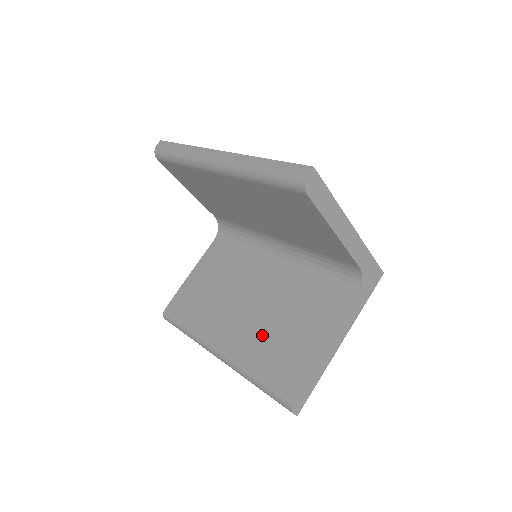
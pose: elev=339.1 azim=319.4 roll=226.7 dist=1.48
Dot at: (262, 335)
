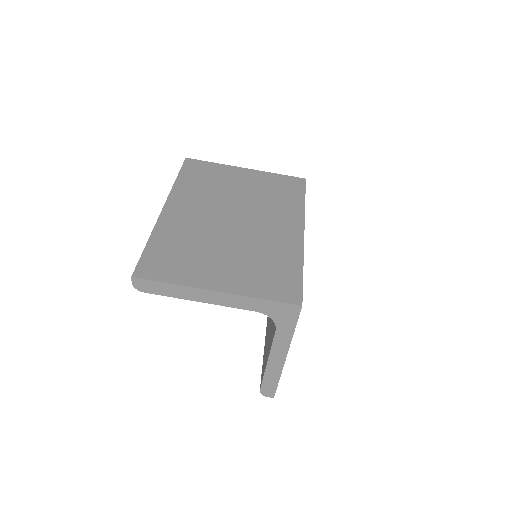
Dot at: (269, 323)
